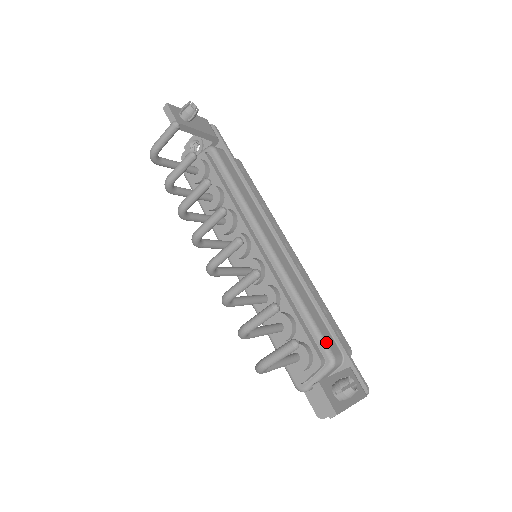
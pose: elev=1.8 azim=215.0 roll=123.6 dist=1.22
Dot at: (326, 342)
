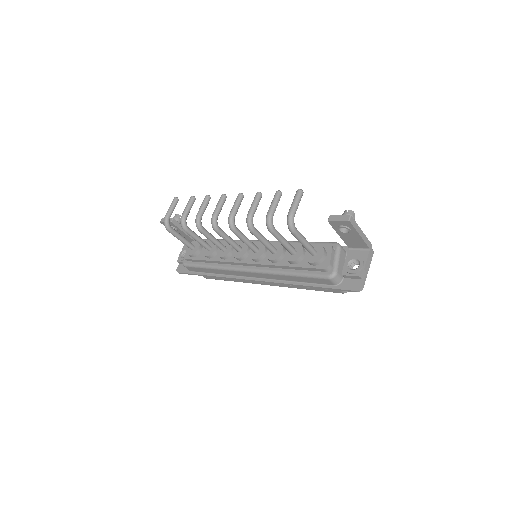
Dot at: (327, 242)
